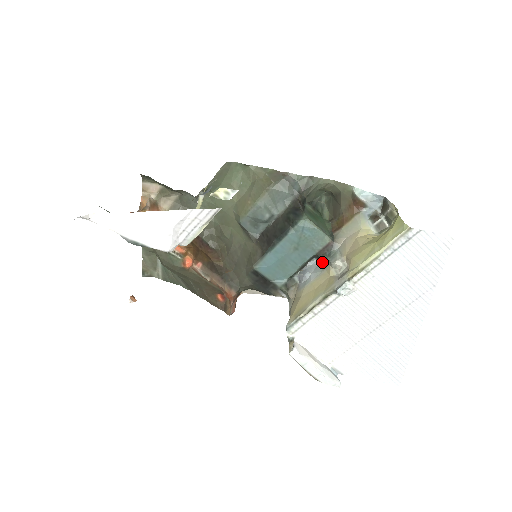
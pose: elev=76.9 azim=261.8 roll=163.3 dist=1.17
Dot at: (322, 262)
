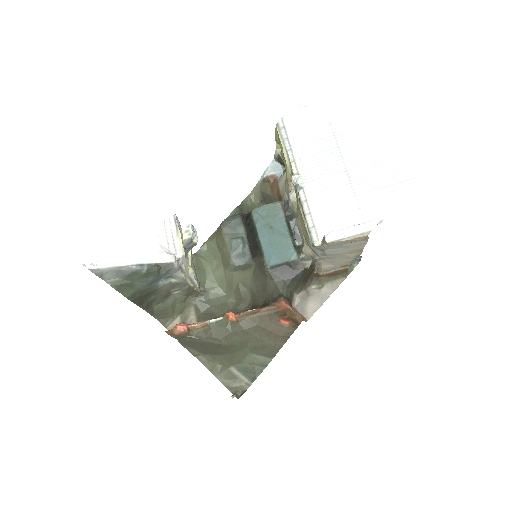
Dot at: (293, 214)
